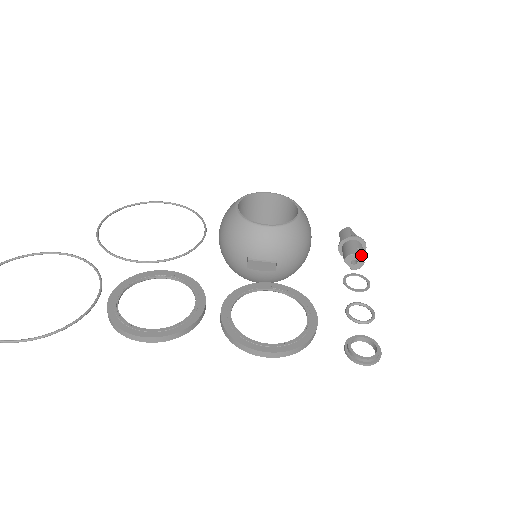
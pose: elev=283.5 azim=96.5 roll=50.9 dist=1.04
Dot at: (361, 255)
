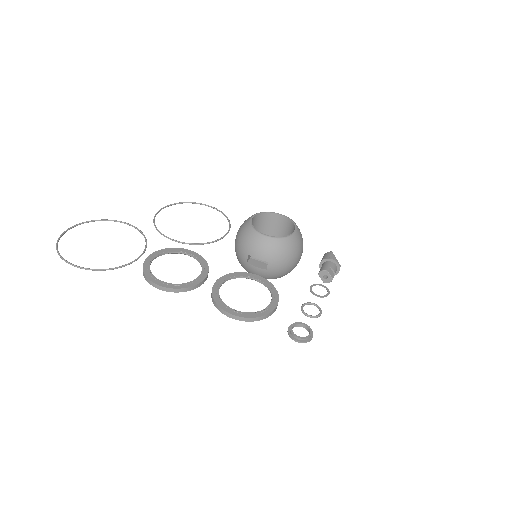
Dot at: (332, 273)
